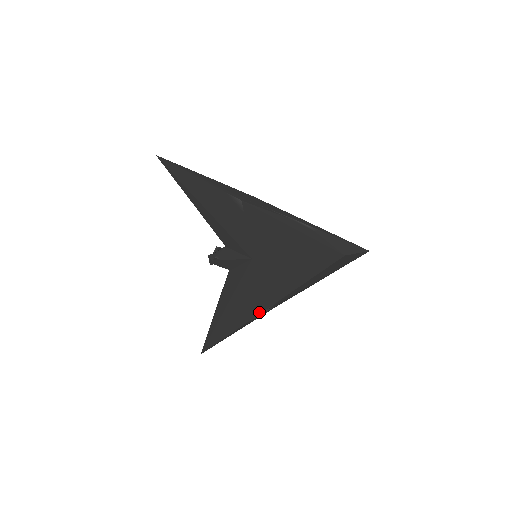
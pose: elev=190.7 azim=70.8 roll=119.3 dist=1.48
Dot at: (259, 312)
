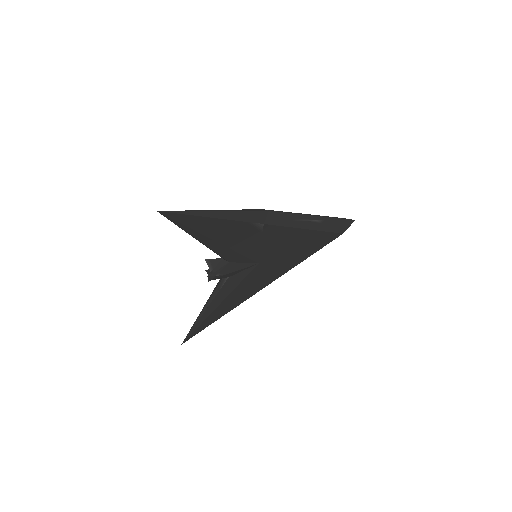
Dot at: occluded
